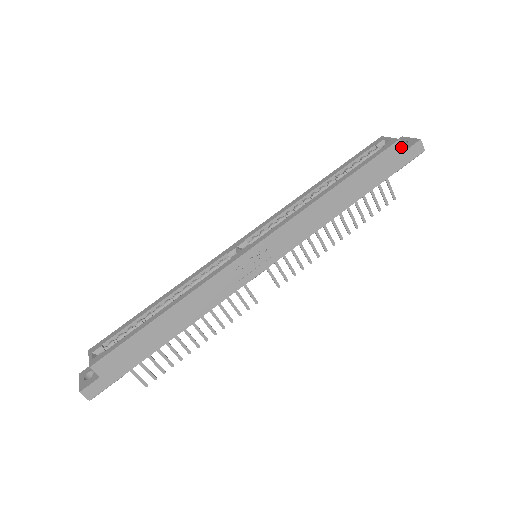
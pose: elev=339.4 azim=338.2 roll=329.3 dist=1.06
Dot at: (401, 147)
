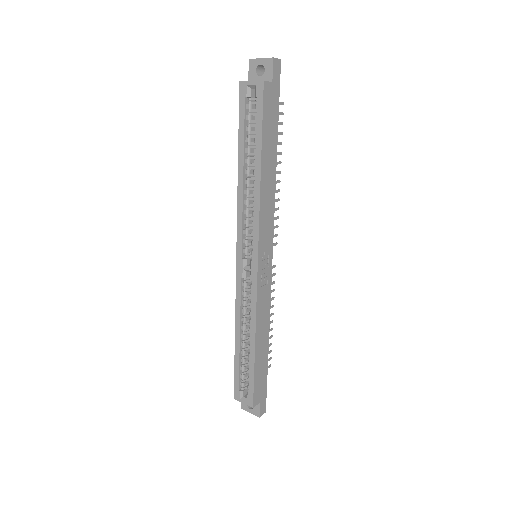
Dot at: (268, 83)
